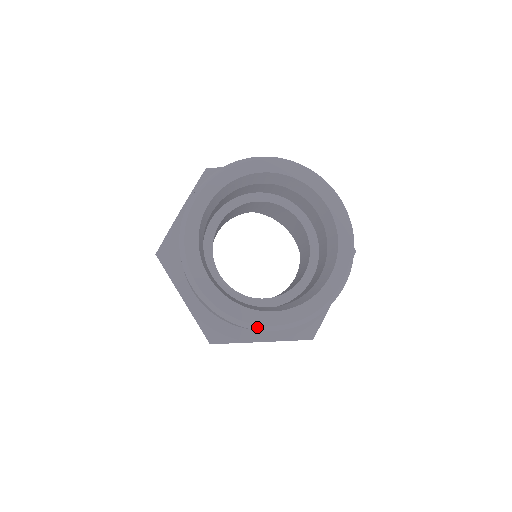
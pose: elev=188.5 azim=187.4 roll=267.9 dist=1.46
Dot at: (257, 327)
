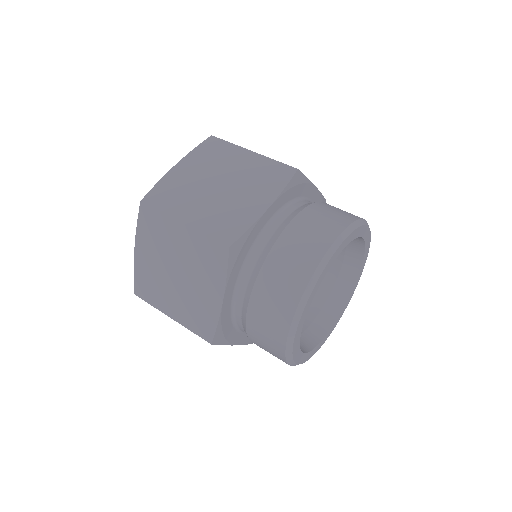
Dot at: (294, 364)
